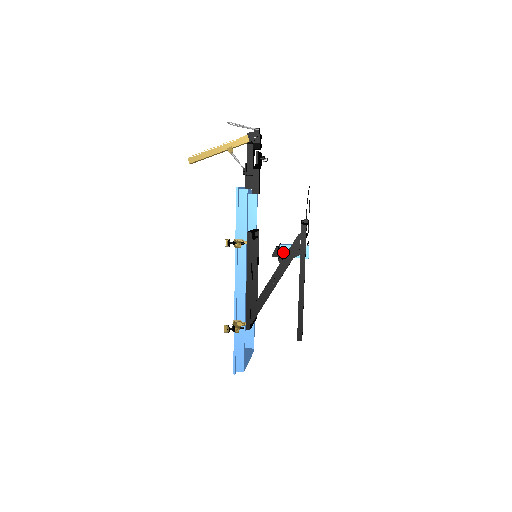
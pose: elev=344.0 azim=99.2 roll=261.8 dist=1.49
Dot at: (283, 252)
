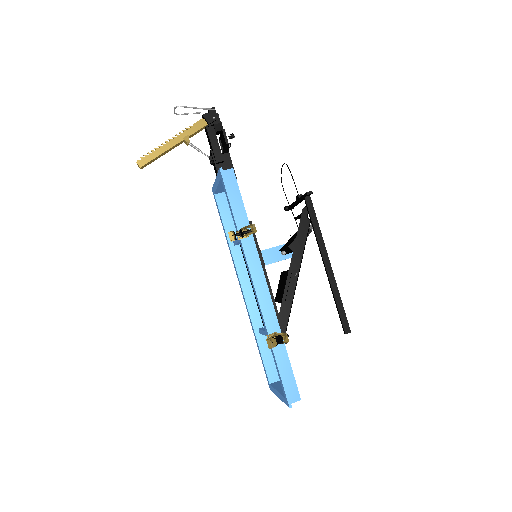
Dot at: (267, 258)
